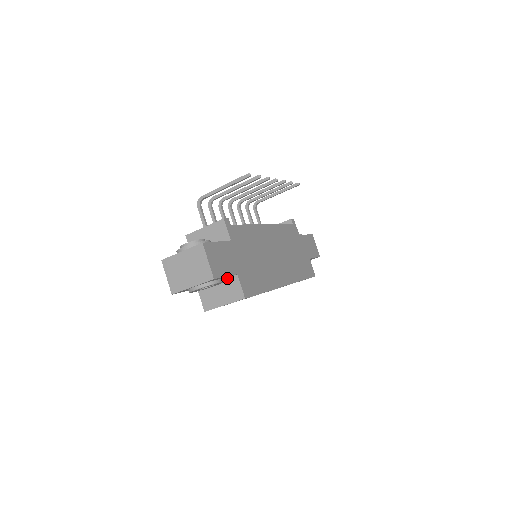
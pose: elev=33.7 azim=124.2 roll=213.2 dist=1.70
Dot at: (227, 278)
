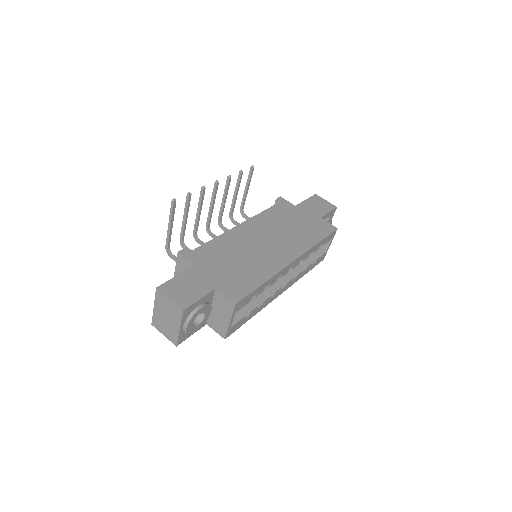
Dot at: (213, 298)
